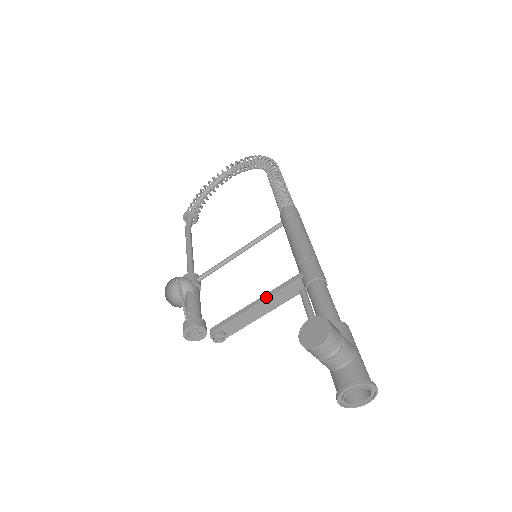
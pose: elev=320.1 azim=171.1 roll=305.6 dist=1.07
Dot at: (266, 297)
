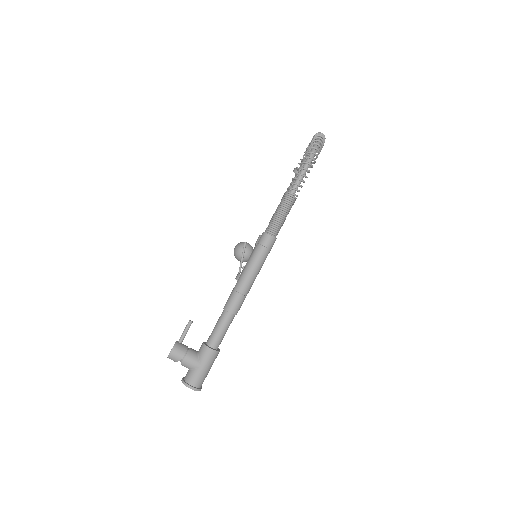
Dot at: occluded
